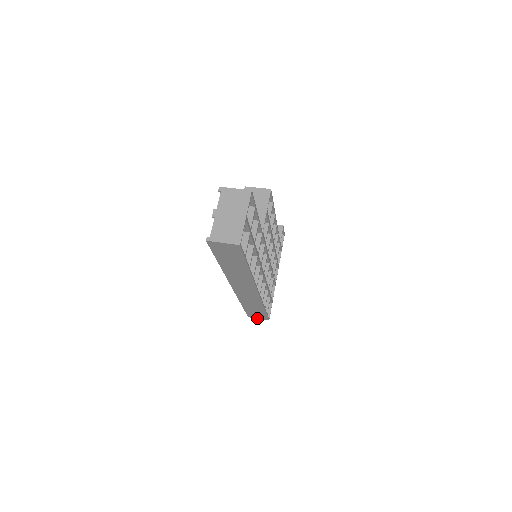
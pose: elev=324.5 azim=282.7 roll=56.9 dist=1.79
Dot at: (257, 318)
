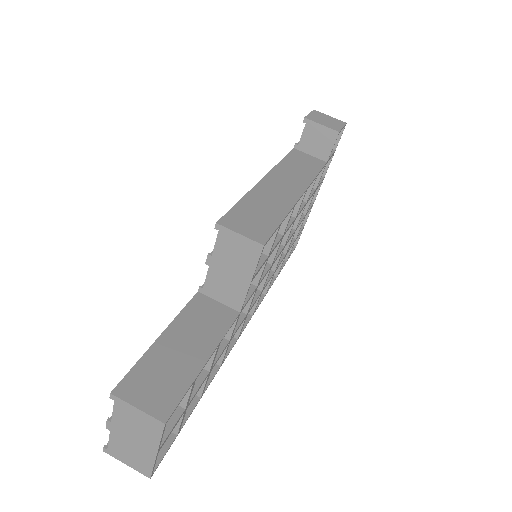
Dot at: occluded
